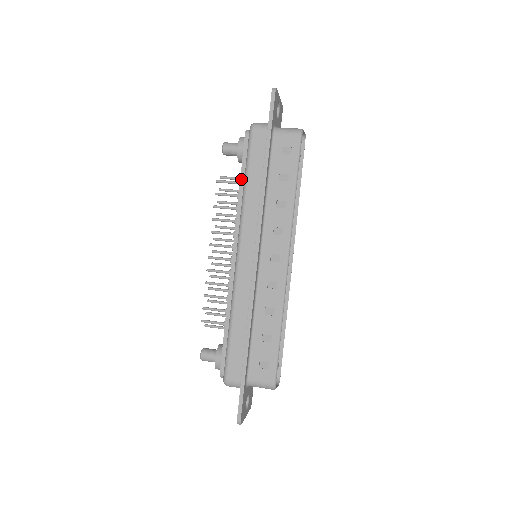
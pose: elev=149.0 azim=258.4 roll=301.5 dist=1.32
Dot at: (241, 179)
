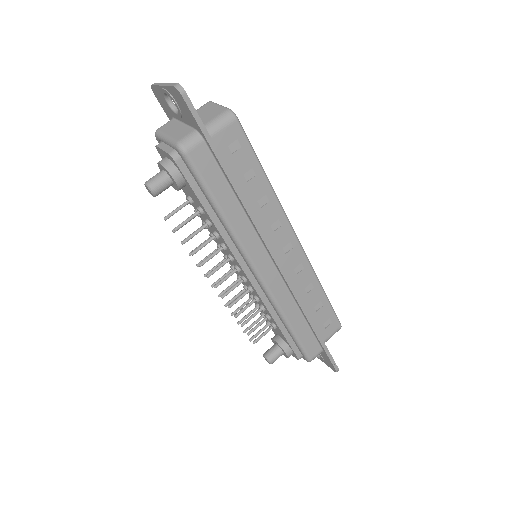
Dot at: (206, 210)
